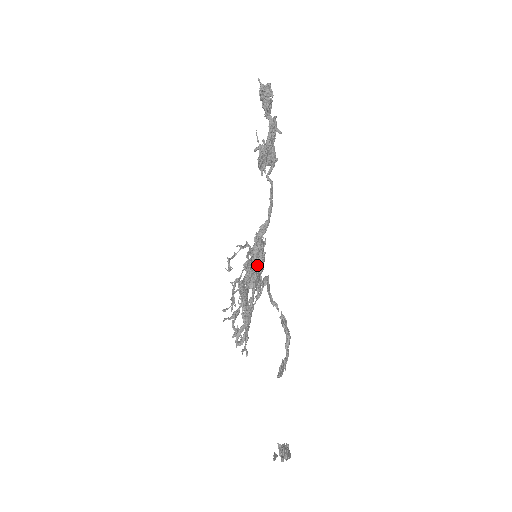
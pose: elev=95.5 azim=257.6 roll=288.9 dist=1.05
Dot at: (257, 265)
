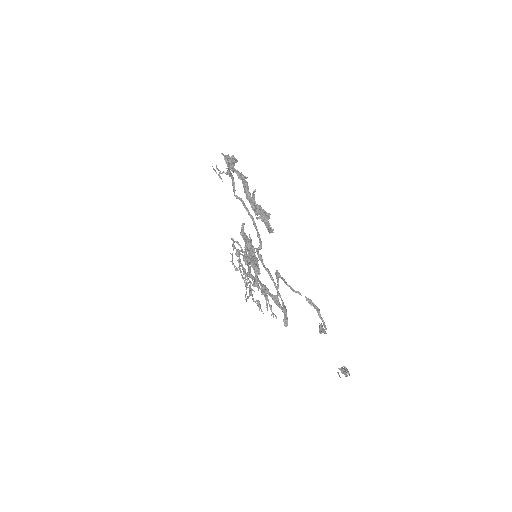
Dot at: (255, 258)
